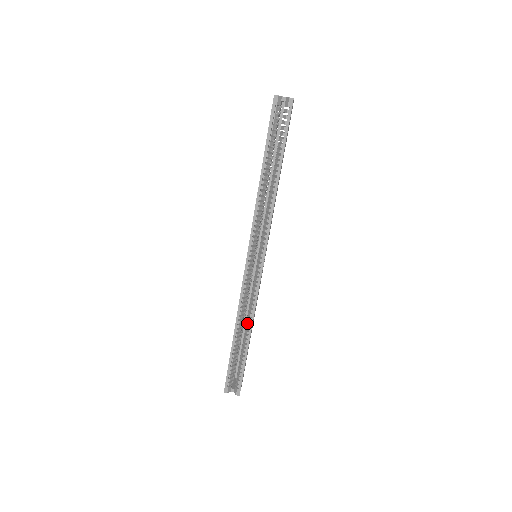
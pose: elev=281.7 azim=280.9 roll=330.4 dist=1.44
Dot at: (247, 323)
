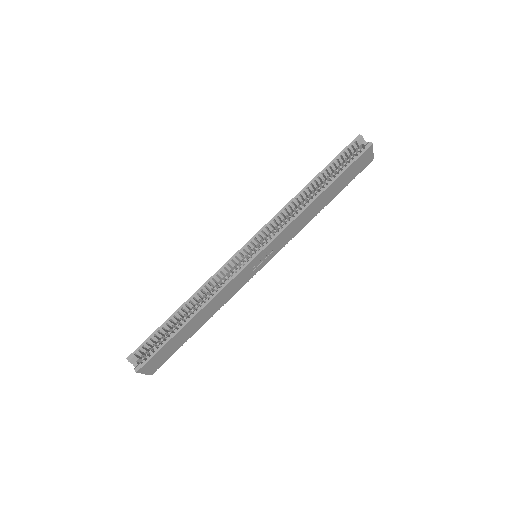
Dot at: (202, 302)
